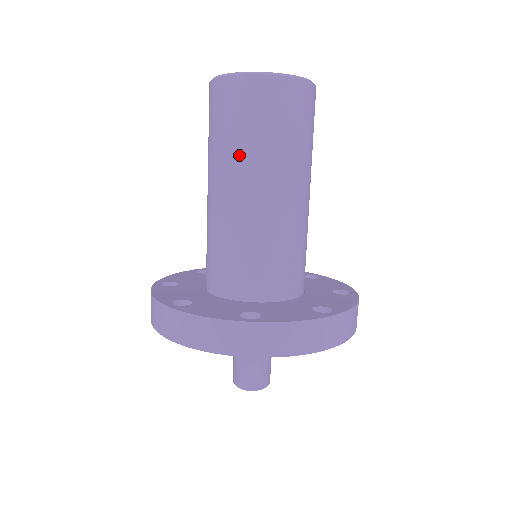
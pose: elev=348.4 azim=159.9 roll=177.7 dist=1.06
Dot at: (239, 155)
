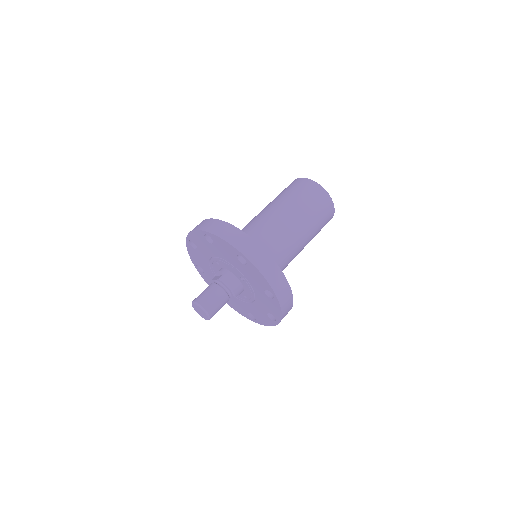
Dot at: (291, 203)
